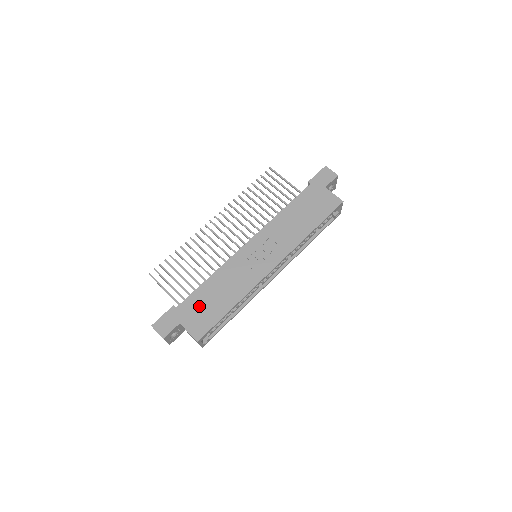
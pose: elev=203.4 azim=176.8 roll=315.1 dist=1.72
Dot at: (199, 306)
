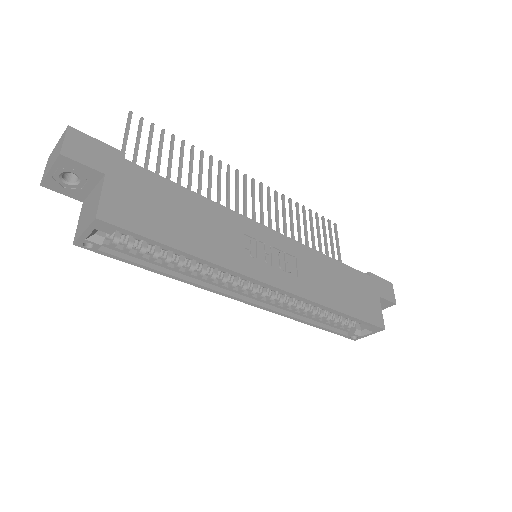
Dot at: (152, 196)
